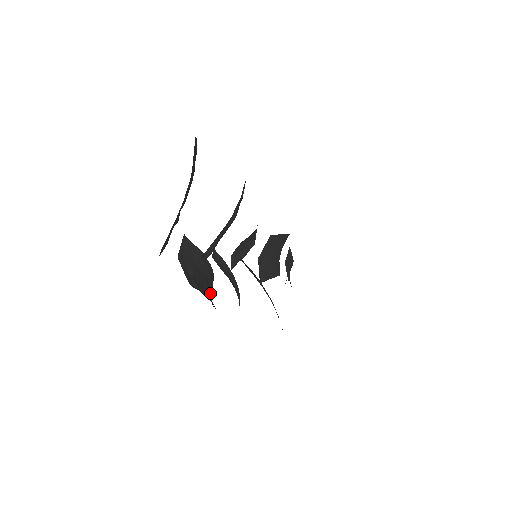
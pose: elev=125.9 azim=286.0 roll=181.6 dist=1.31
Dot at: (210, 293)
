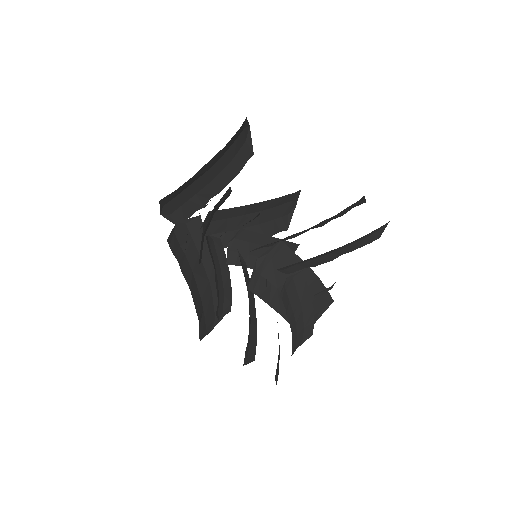
Dot at: (209, 311)
